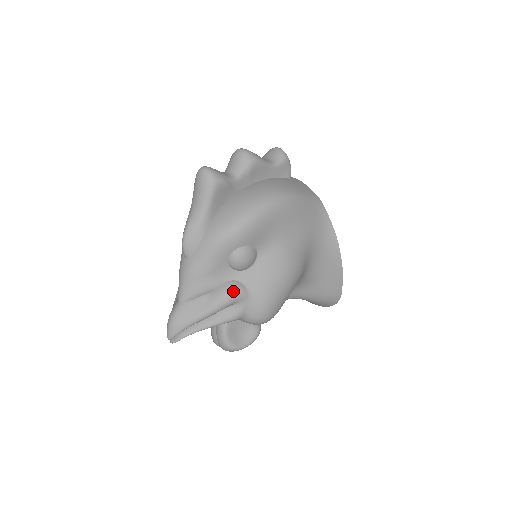
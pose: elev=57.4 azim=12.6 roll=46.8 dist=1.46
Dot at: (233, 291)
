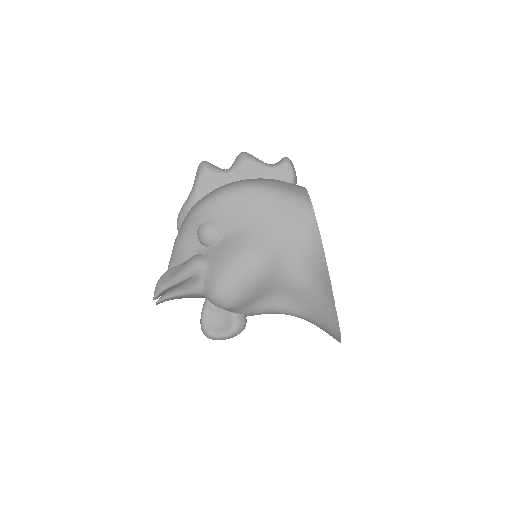
Dot at: (194, 261)
